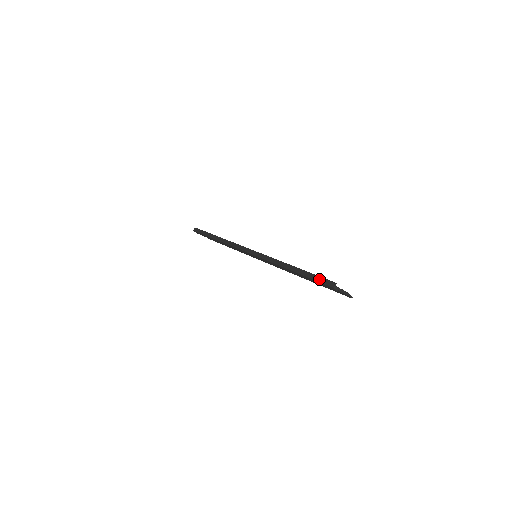
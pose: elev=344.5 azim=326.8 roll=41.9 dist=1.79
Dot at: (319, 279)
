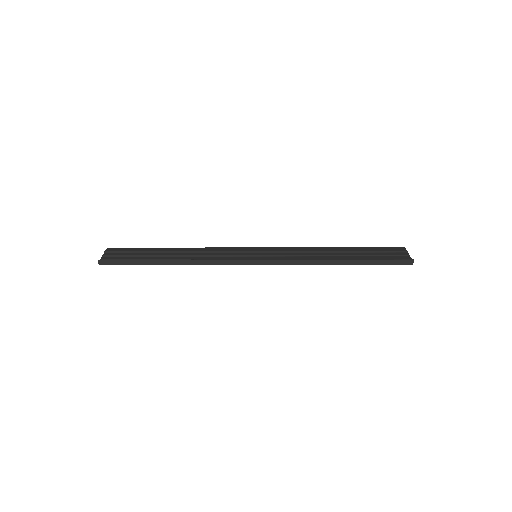
Dot at: (391, 263)
